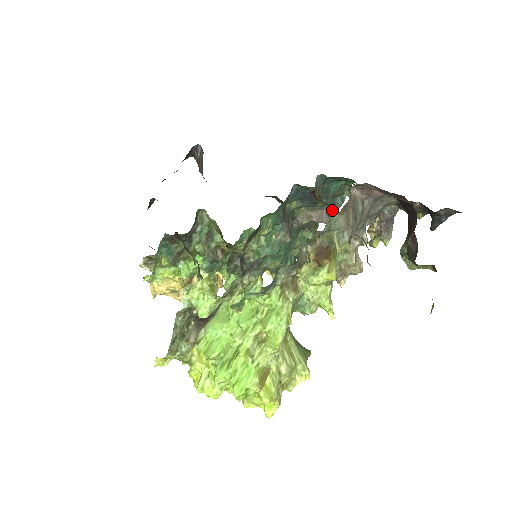
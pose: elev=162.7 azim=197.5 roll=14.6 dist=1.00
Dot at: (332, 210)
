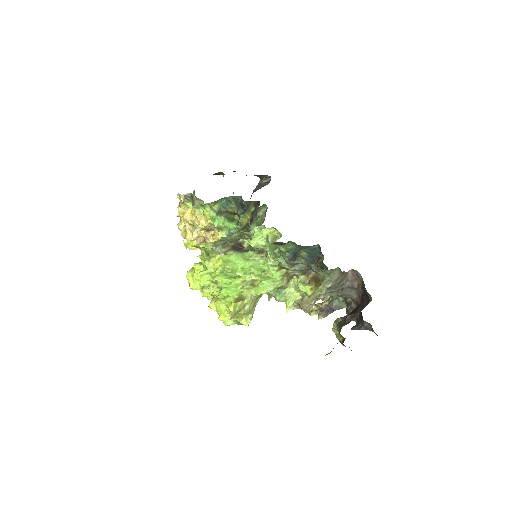
Dot at: occluded
